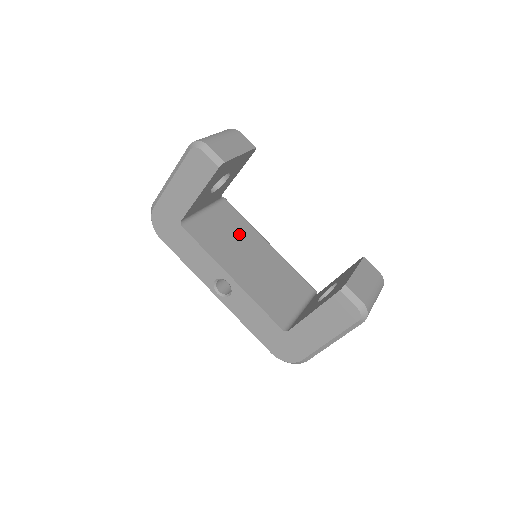
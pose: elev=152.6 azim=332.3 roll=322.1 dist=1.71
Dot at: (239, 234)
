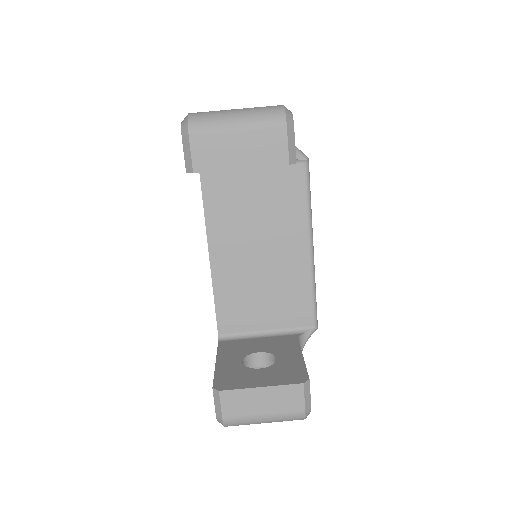
Dot at: (274, 215)
